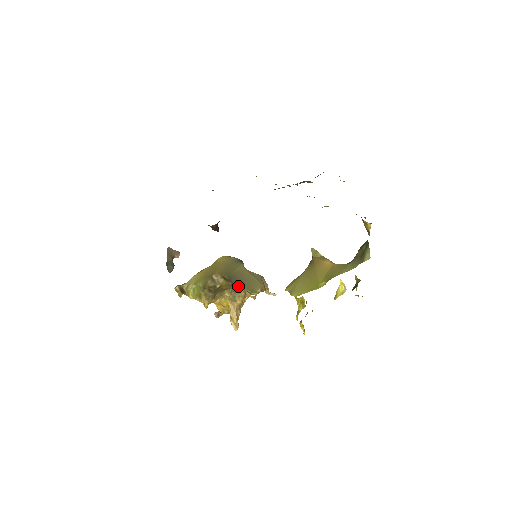
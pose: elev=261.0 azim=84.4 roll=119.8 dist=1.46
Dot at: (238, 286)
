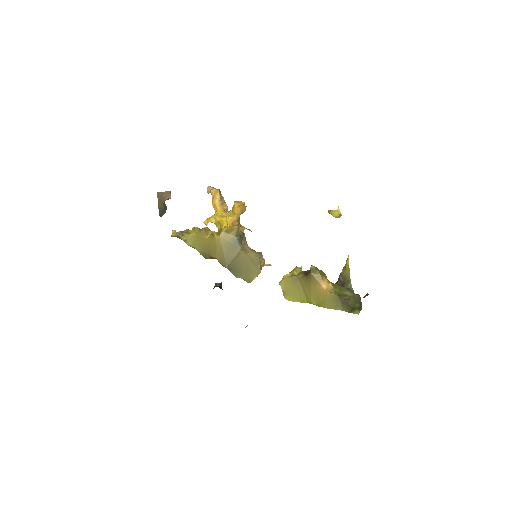
Dot at: occluded
